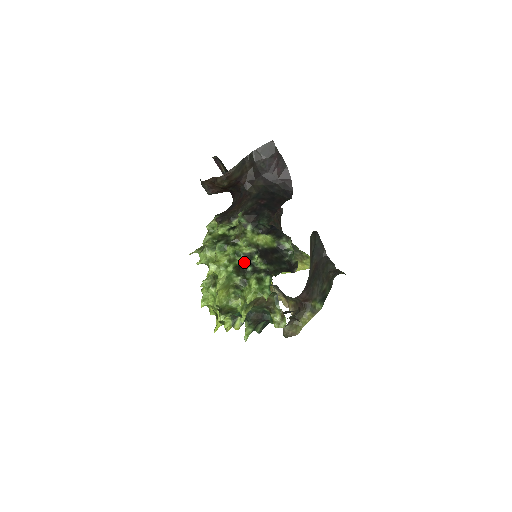
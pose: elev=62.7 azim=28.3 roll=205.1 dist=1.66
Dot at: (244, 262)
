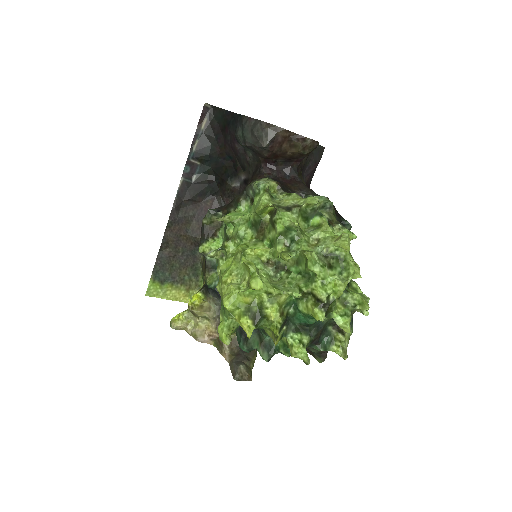
Dot at: occluded
